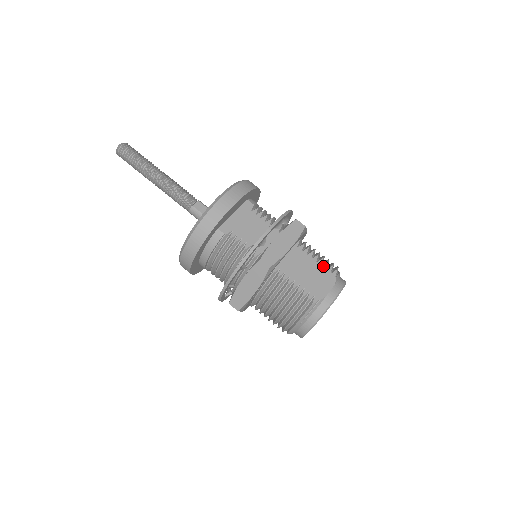
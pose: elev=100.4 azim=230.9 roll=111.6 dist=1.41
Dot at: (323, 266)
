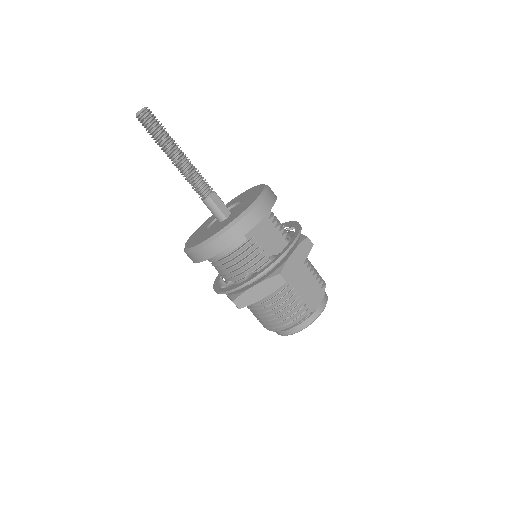
Dot at: (317, 281)
